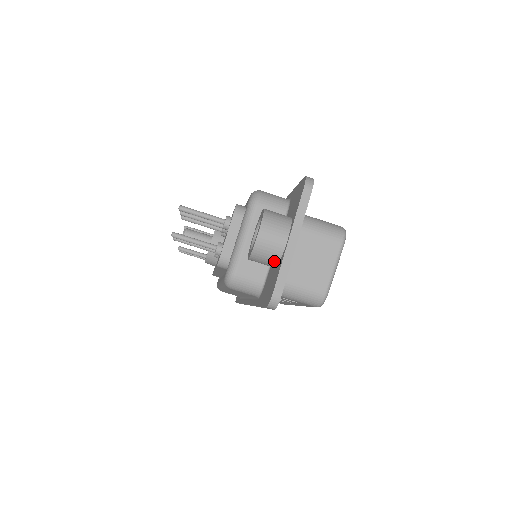
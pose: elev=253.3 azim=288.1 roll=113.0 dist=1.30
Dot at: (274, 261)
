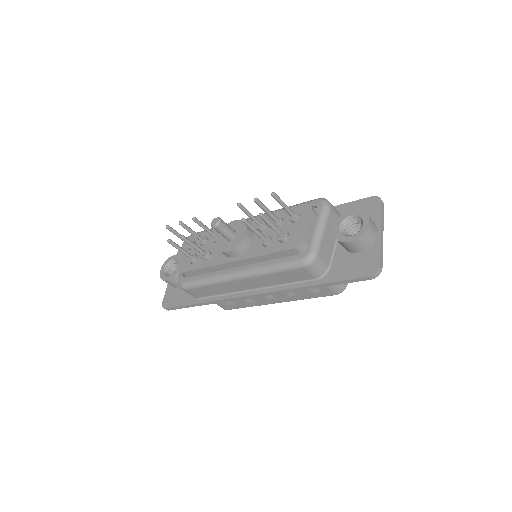
Dot at: (367, 246)
